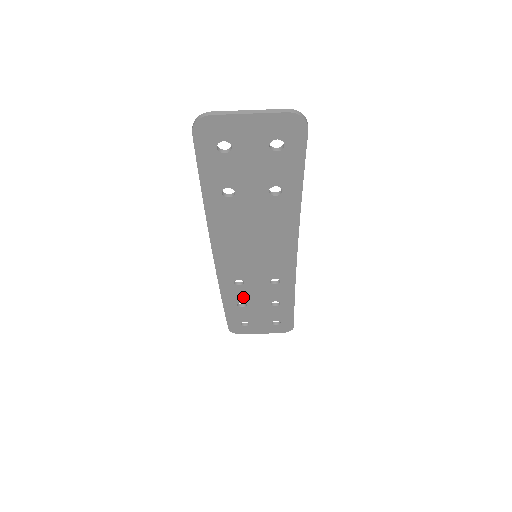
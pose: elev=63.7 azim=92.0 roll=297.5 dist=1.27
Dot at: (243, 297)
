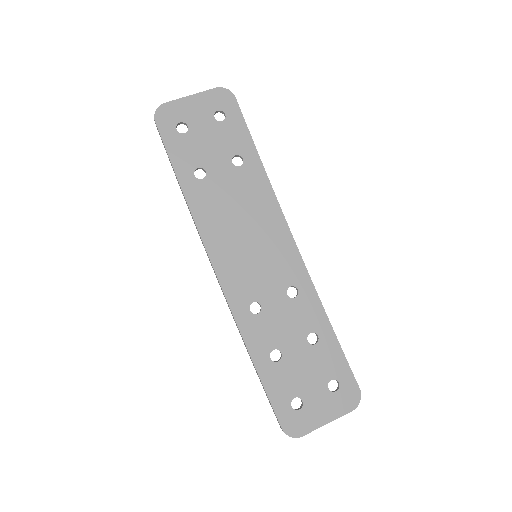
Dot at: (271, 338)
